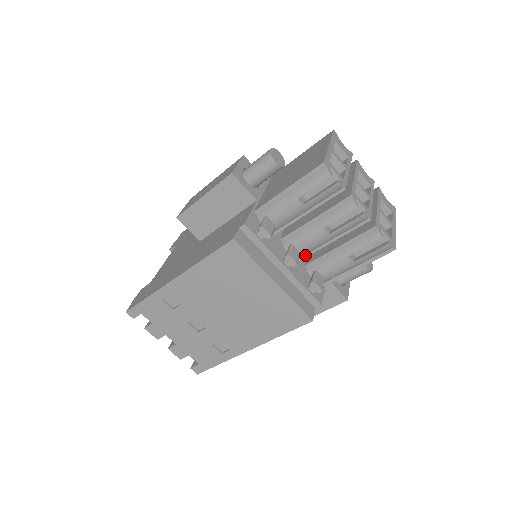
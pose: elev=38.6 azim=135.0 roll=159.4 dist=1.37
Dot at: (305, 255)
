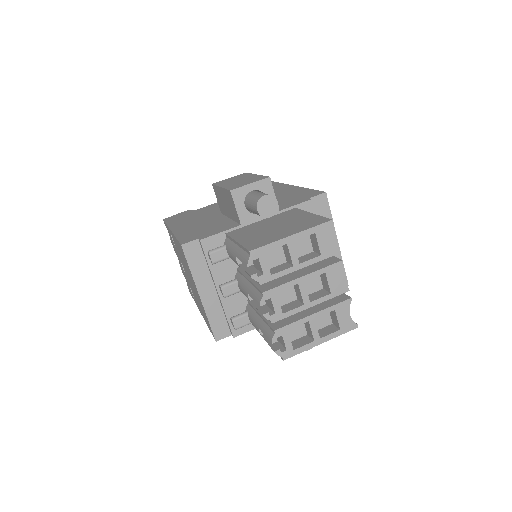
Dot at: occluded
